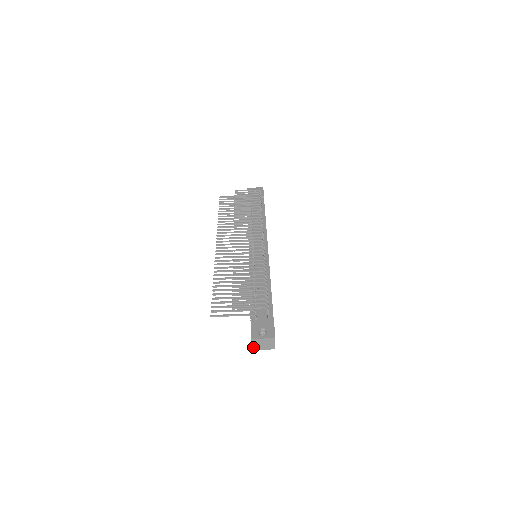
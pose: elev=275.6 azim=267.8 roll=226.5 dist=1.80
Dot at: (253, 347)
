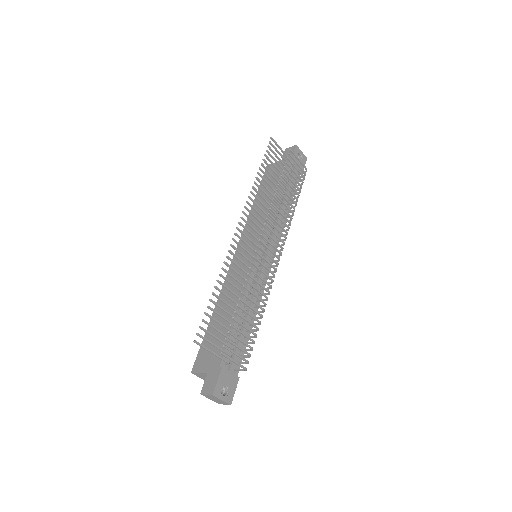
Dot at: (204, 395)
